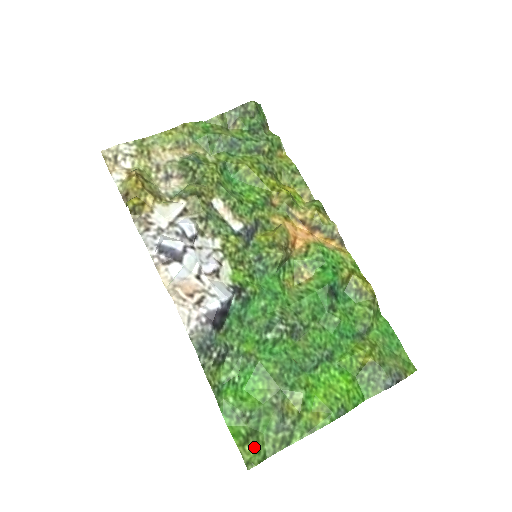
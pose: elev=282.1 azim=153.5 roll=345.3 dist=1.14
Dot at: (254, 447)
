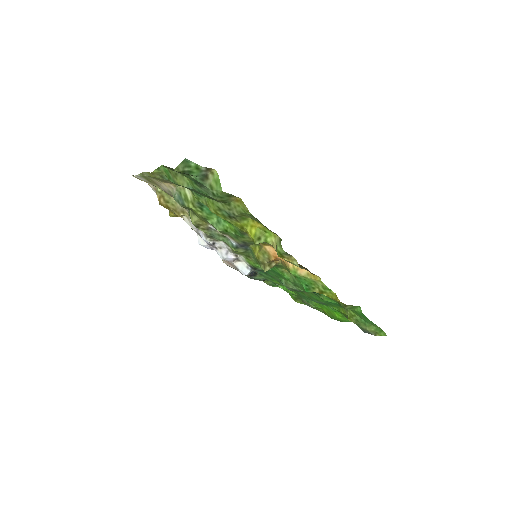
Dot at: (301, 302)
